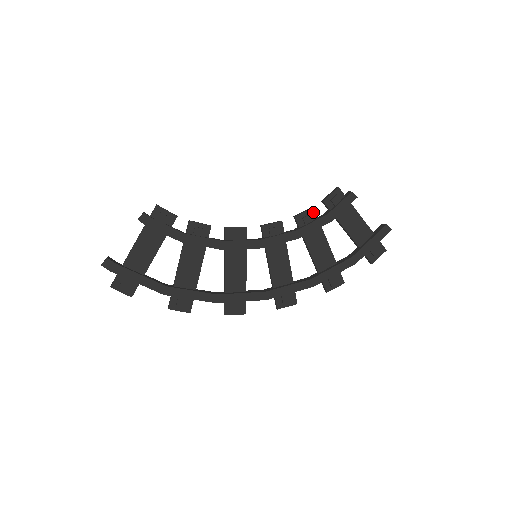
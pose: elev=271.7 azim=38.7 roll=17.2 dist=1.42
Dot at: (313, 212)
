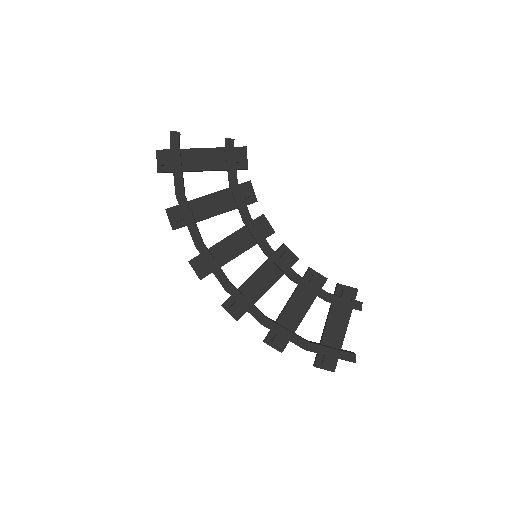
Dot at: (324, 281)
